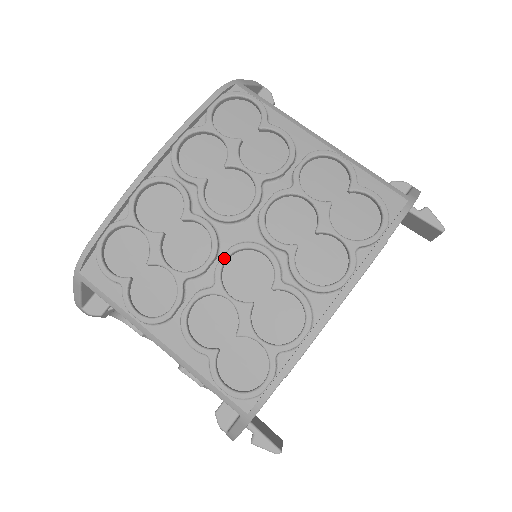
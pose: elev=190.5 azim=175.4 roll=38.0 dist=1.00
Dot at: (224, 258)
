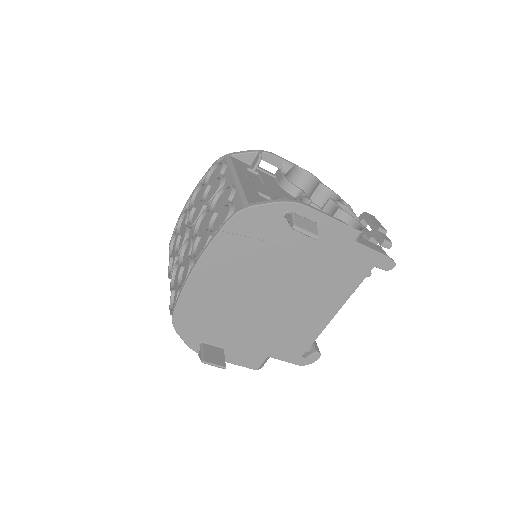
Dot at: (183, 245)
